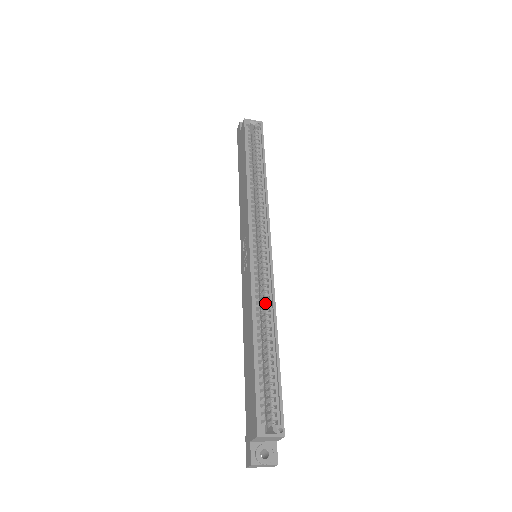
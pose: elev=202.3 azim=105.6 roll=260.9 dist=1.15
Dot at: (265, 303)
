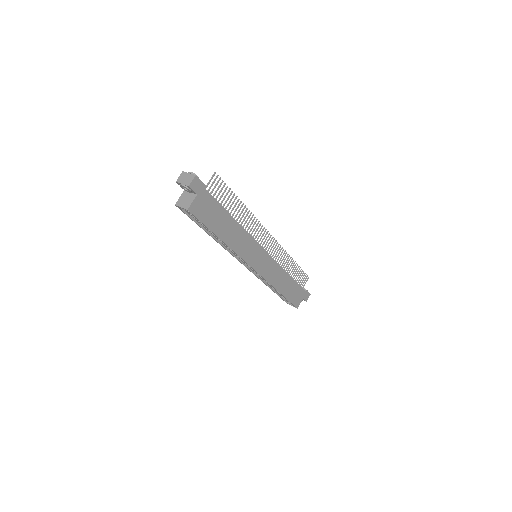
Dot at: occluded
